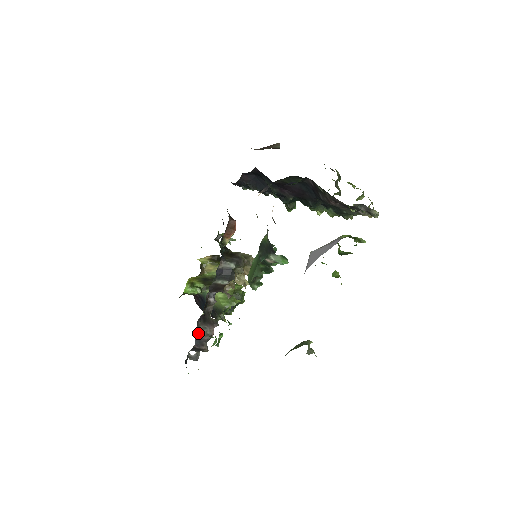
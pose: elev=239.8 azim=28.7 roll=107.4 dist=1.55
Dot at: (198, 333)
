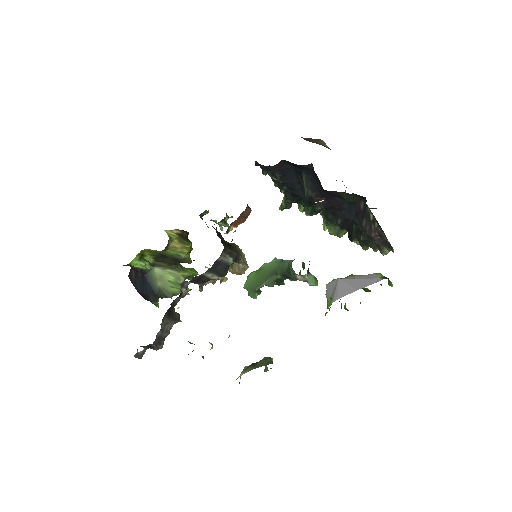
Dot at: (161, 329)
